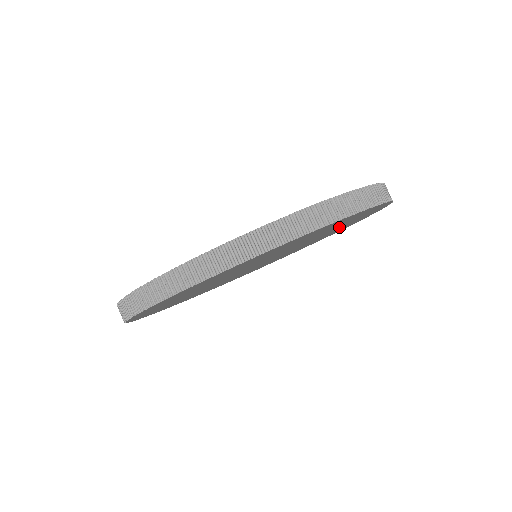
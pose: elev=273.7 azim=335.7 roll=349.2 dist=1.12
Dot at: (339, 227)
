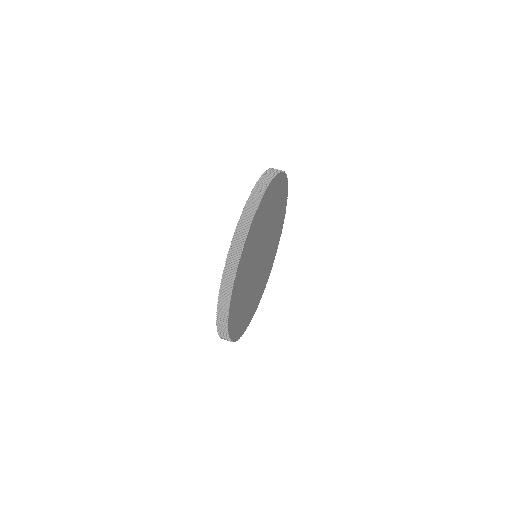
Dot at: (278, 221)
